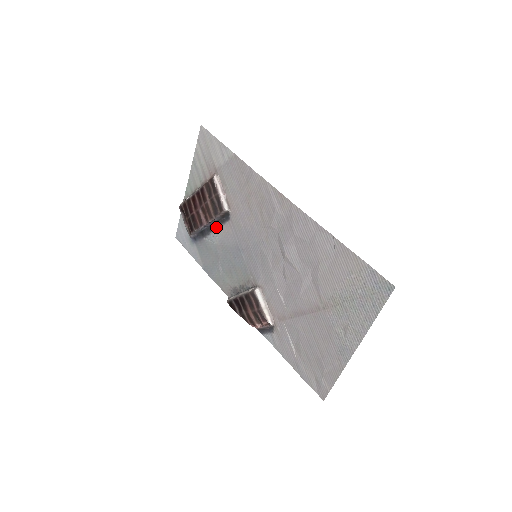
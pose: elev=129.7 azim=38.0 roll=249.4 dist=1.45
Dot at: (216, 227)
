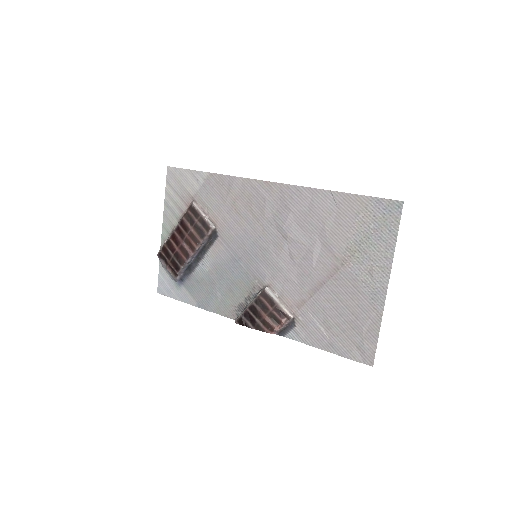
Dot at: (204, 253)
